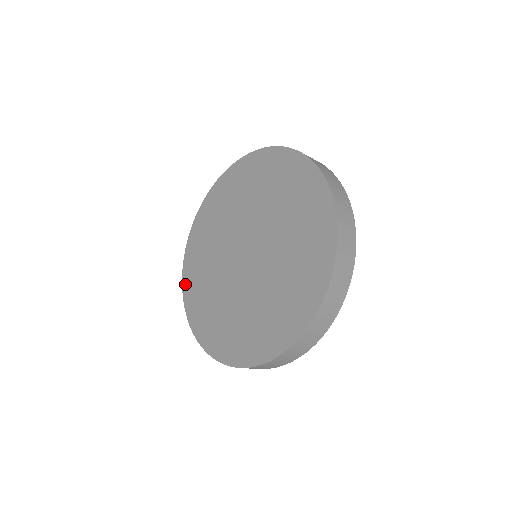
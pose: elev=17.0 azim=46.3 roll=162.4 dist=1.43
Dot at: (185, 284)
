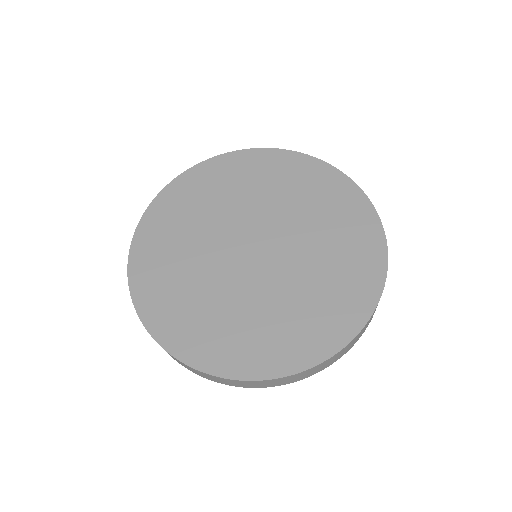
Dot at: (147, 315)
